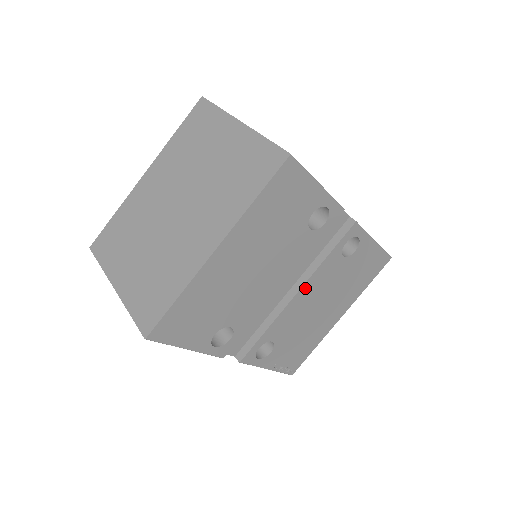
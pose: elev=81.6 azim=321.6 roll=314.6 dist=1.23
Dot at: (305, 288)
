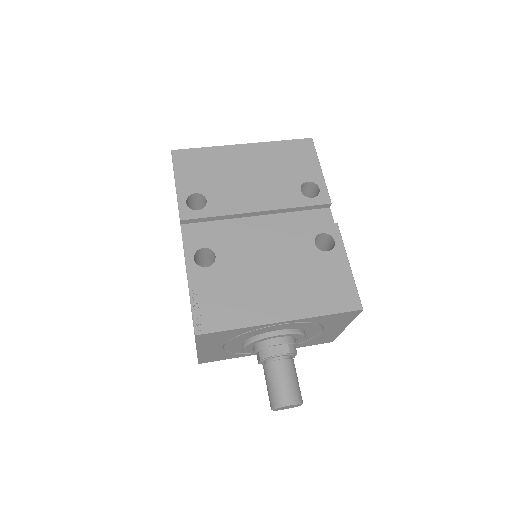
Dot at: (271, 236)
